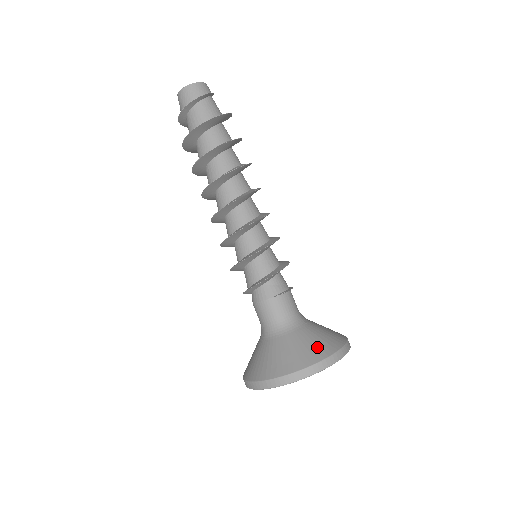
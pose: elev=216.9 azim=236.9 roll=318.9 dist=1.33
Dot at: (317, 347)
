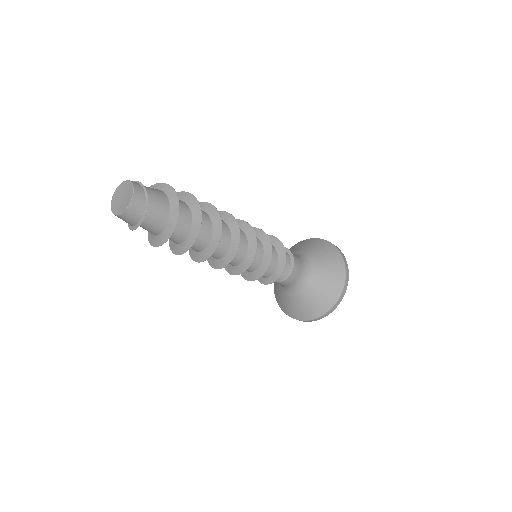
Dot at: (321, 303)
